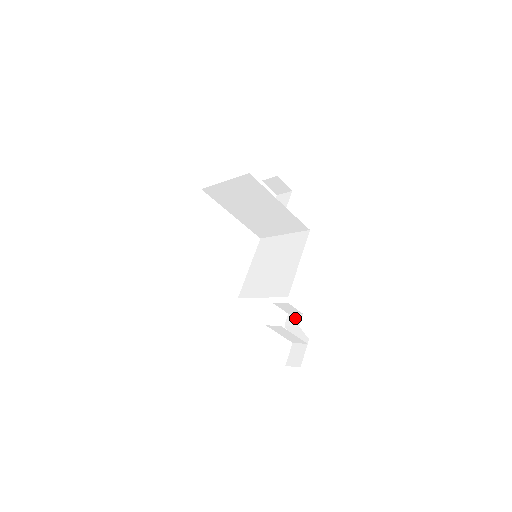
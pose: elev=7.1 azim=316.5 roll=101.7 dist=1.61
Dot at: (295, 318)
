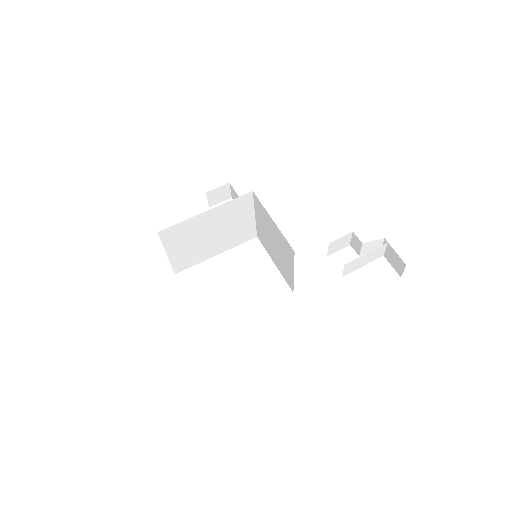
Dot at: (354, 242)
